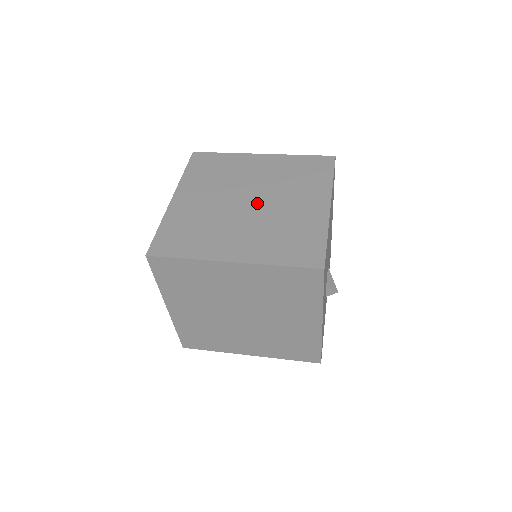
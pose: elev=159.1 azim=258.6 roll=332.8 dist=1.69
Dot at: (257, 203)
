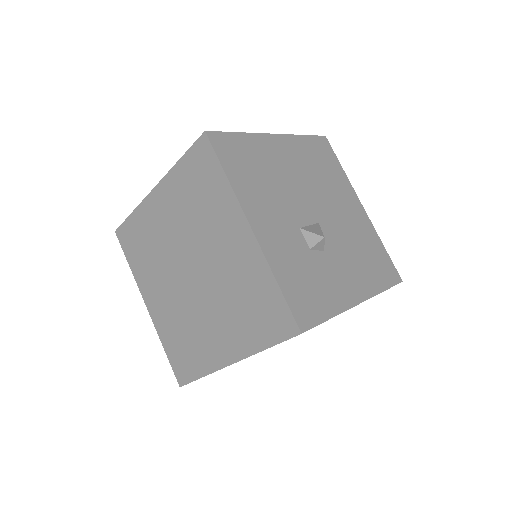
Dot at: occluded
